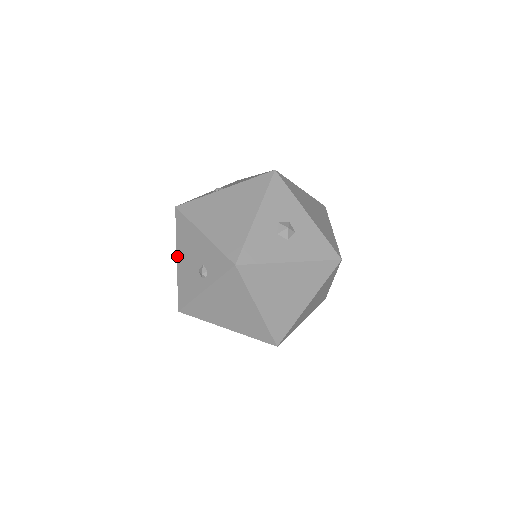
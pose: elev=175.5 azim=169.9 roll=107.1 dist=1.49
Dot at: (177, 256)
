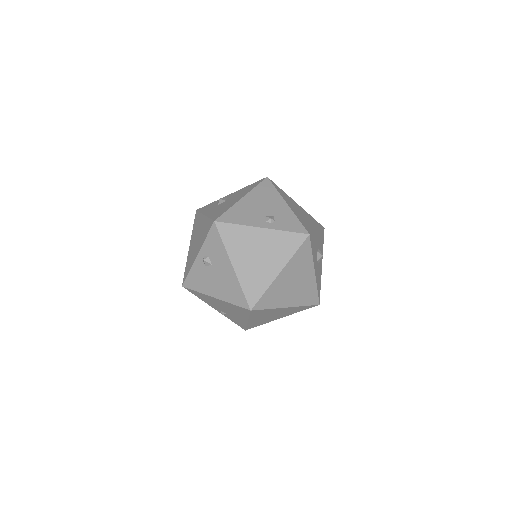
Dot at: (245, 196)
